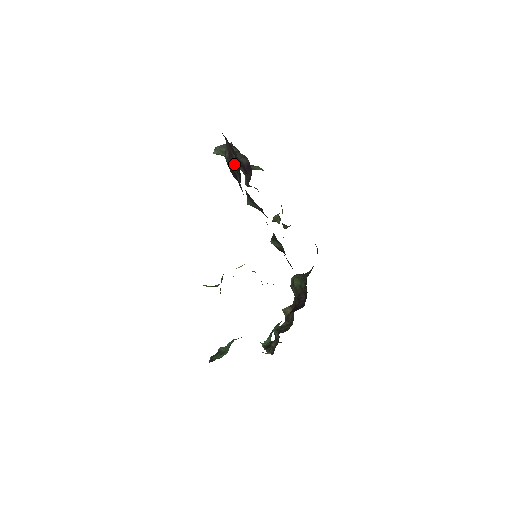
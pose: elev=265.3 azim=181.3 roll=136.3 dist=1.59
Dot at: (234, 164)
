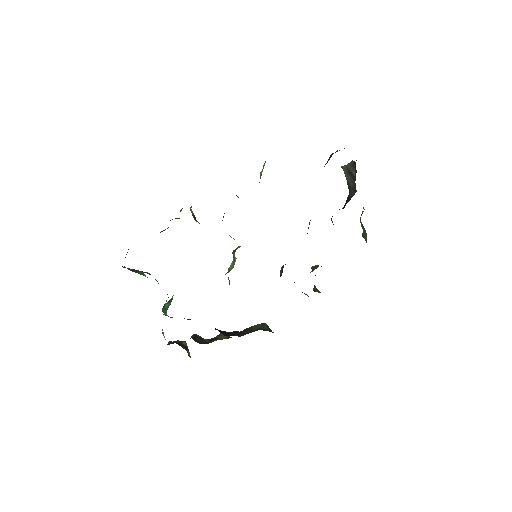
Dot at: occluded
